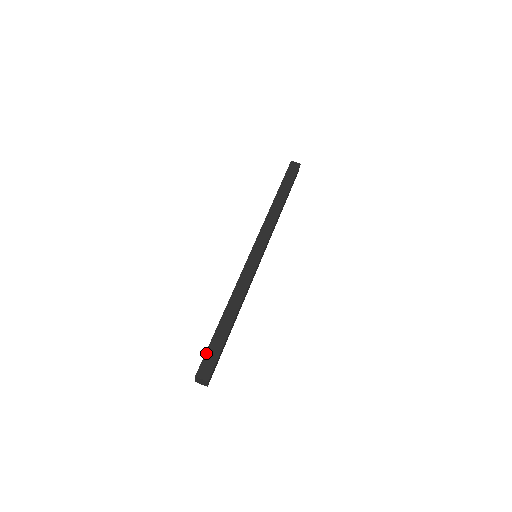
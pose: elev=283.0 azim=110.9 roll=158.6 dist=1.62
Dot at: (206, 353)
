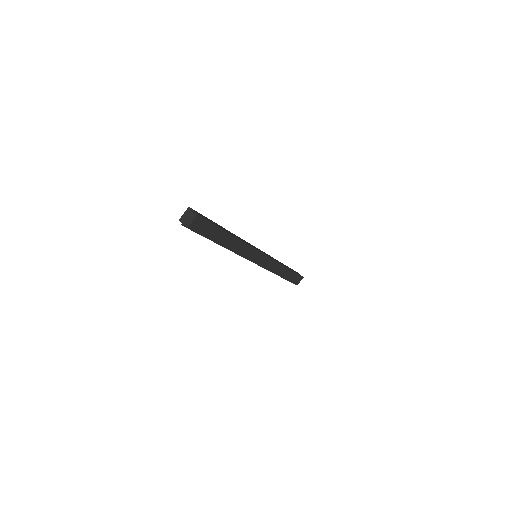
Dot at: occluded
